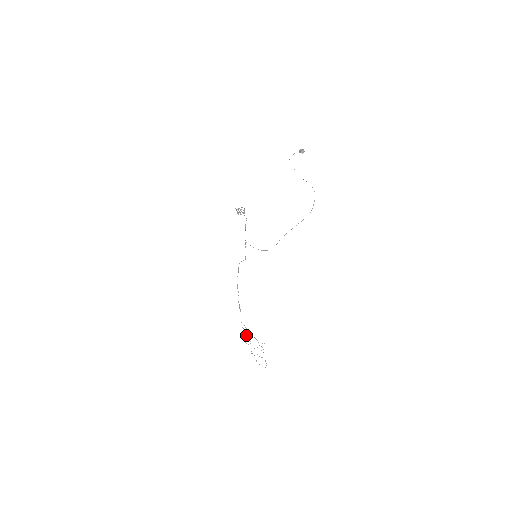
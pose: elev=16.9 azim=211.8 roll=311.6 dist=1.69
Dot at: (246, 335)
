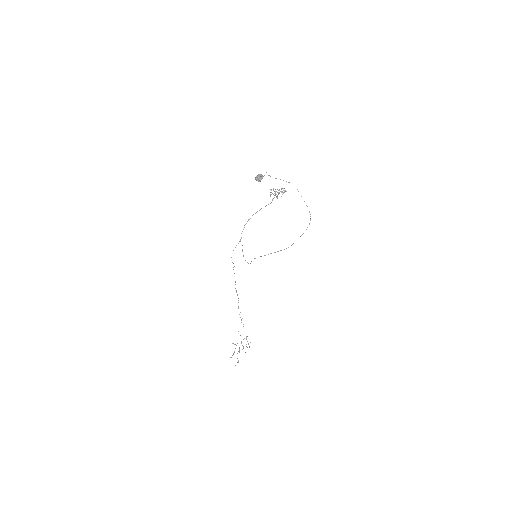
Dot at: occluded
